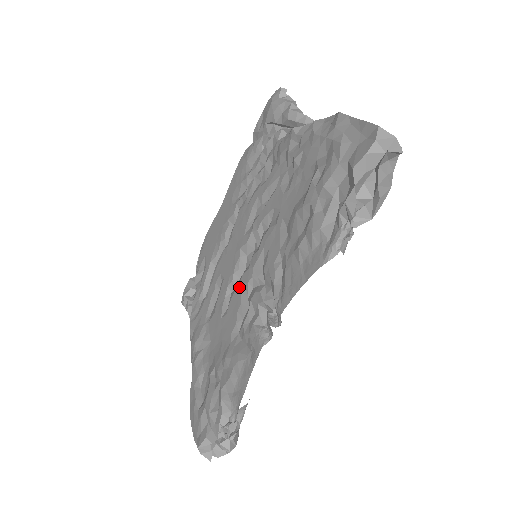
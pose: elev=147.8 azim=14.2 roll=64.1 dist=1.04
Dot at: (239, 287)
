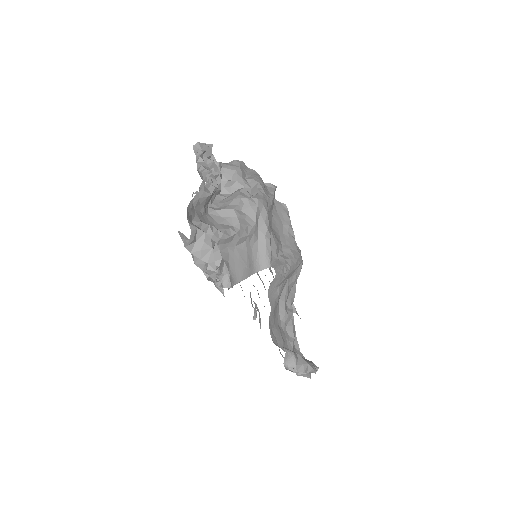
Dot at: occluded
